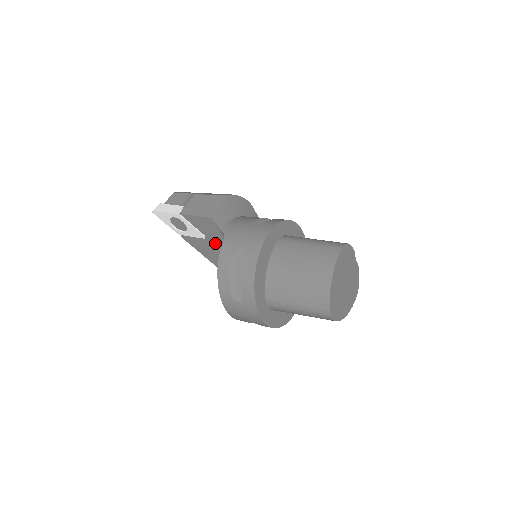
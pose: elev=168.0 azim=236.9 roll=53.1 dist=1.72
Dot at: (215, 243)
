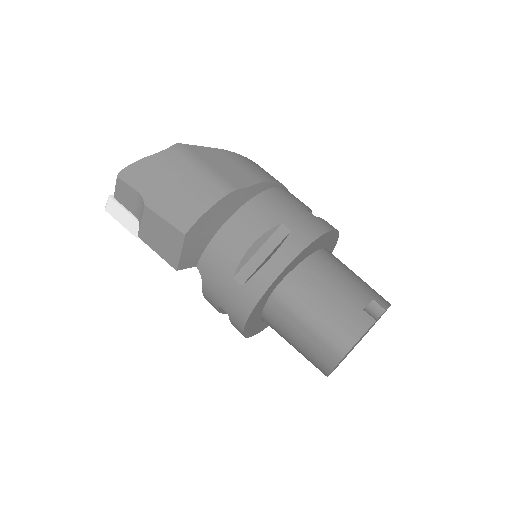
Dot at: occluded
